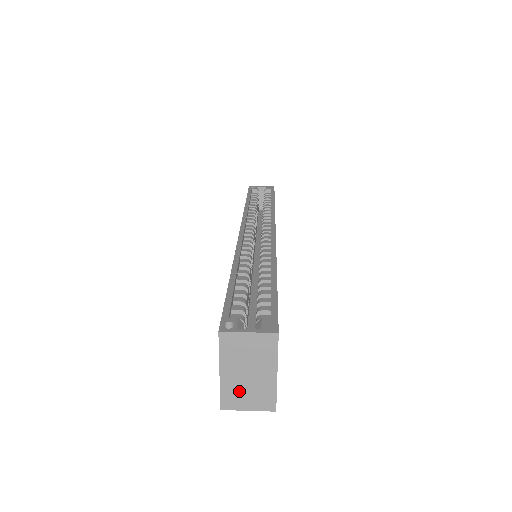
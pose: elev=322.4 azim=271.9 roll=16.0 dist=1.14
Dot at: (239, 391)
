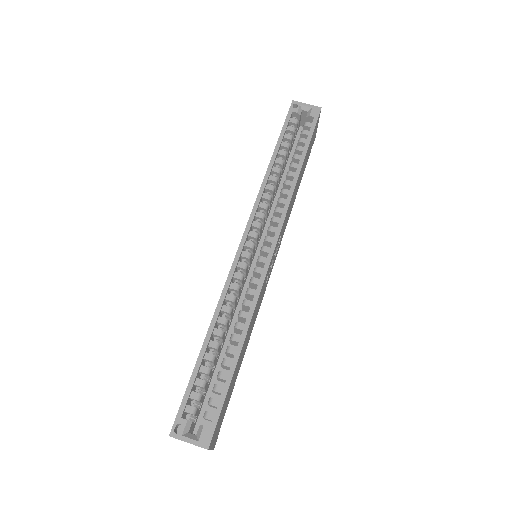
Dot at: occluded
